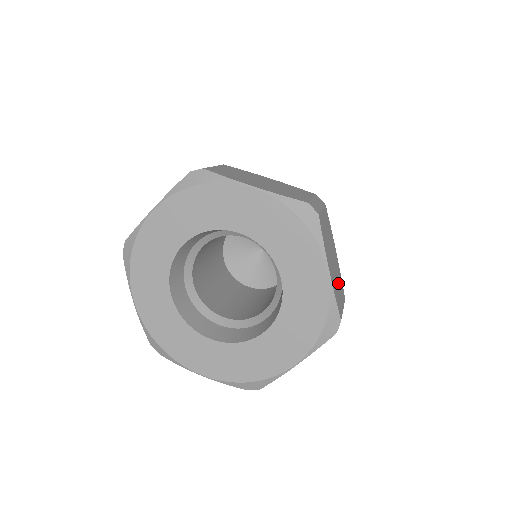
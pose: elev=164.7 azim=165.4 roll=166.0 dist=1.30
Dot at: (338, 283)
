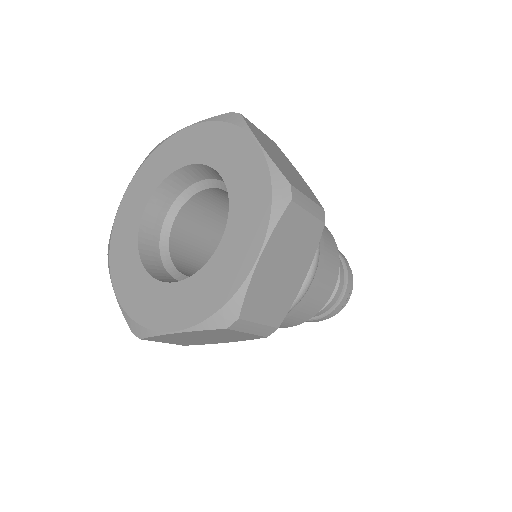
Dot at: (275, 296)
